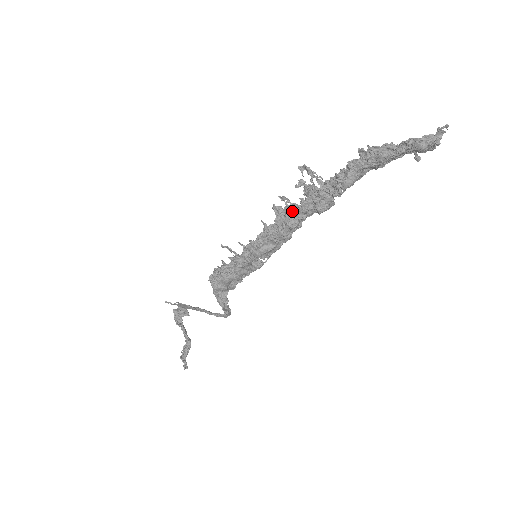
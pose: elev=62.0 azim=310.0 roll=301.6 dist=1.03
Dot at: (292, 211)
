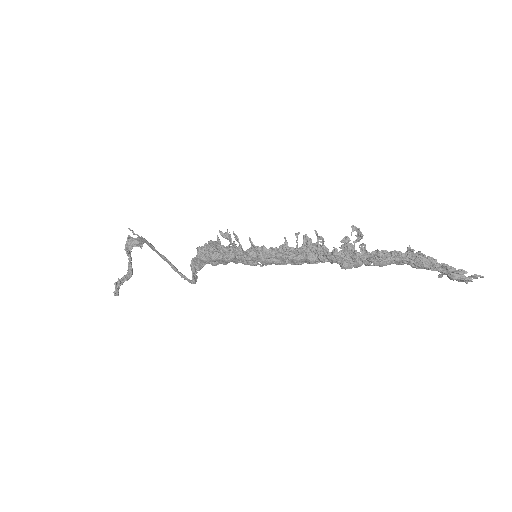
Dot at: (320, 251)
